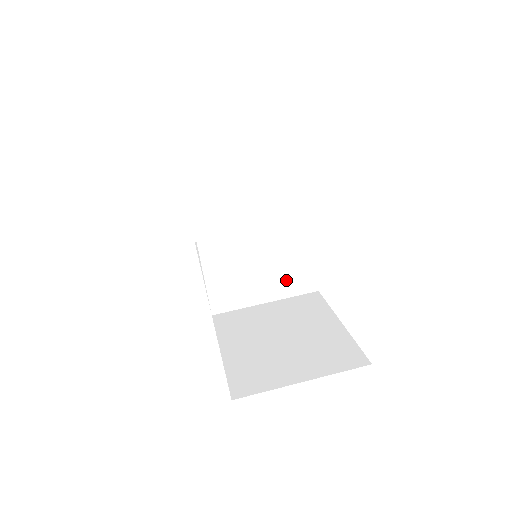
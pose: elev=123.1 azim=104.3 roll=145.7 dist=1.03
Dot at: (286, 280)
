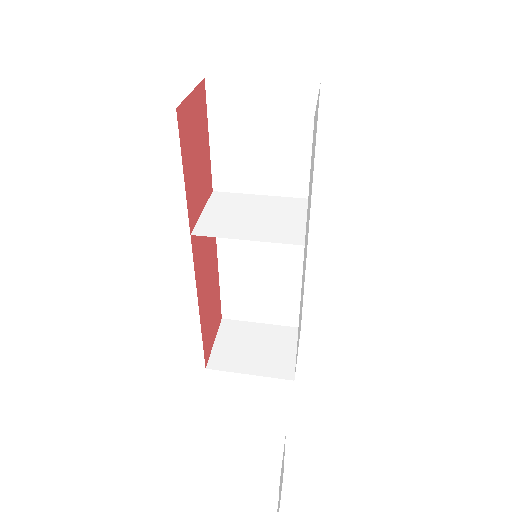
Dot at: (273, 231)
